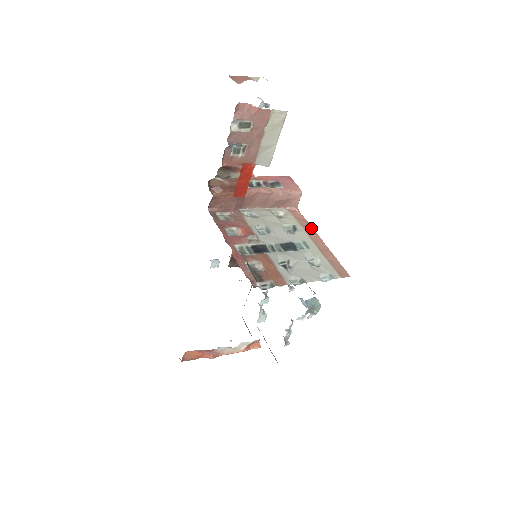
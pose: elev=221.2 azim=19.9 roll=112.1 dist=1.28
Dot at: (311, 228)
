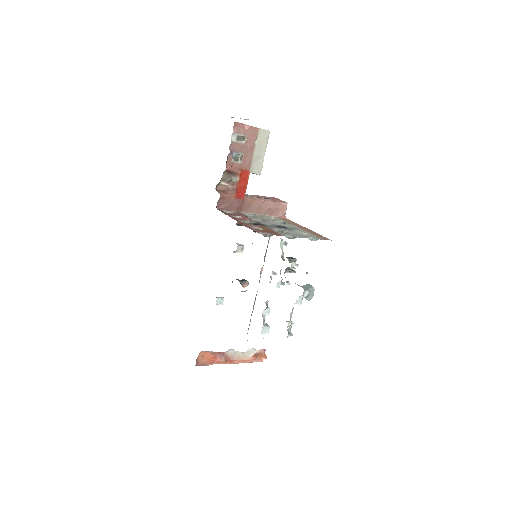
Dot at: (298, 224)
